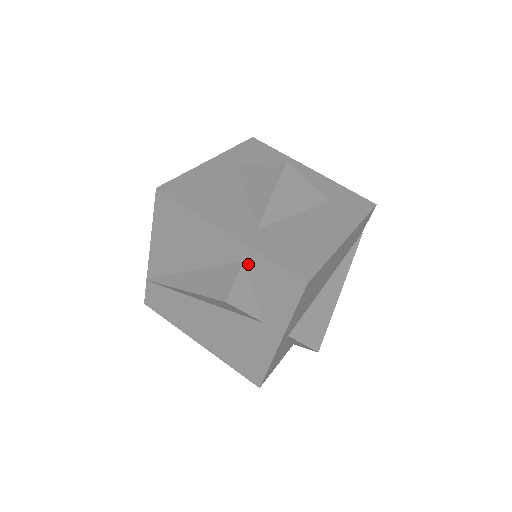
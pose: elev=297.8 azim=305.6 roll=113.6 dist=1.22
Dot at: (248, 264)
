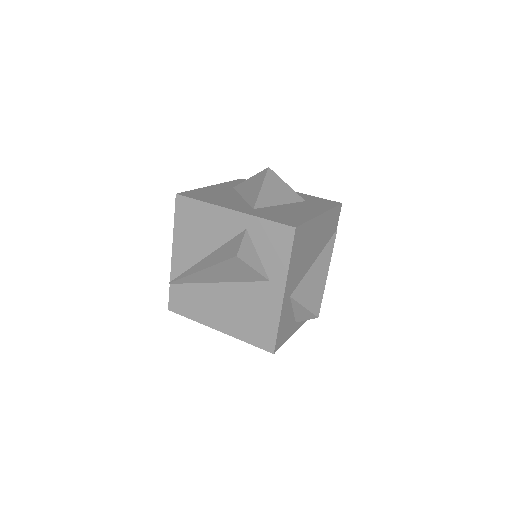
Dot at: (250, 230)
